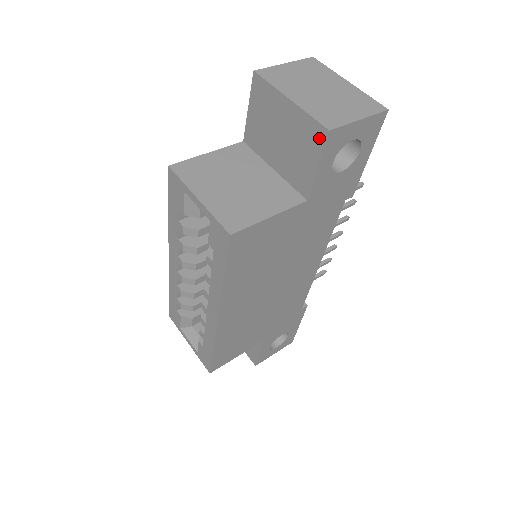
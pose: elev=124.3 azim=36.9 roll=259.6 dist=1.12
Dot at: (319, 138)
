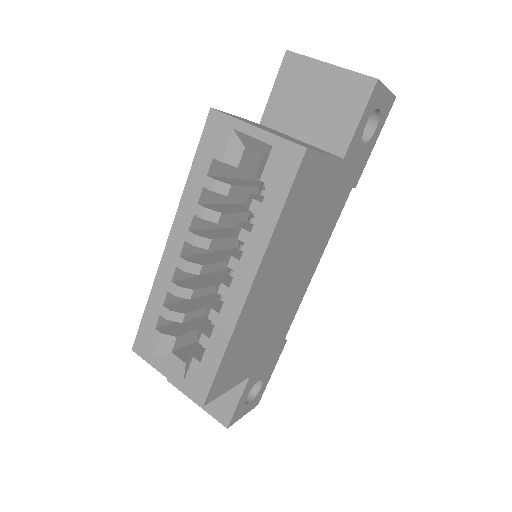
Dot at: (365, 89)
